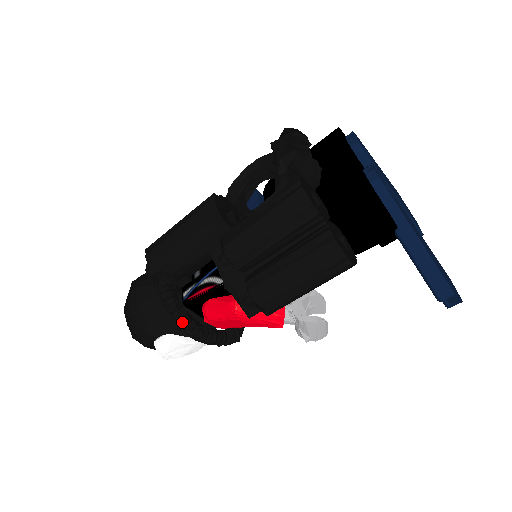
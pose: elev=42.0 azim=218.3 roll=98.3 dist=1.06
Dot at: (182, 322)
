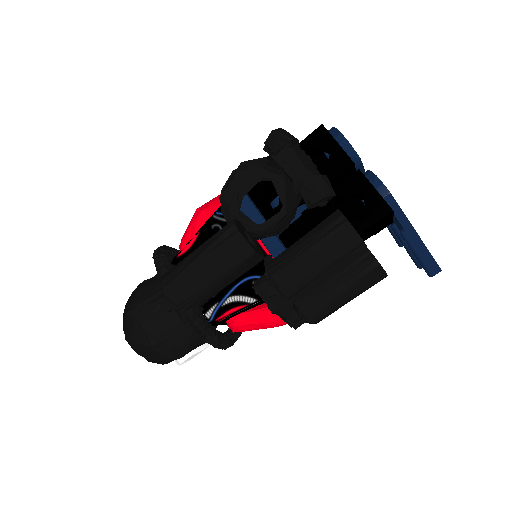
Dot at: (220, 344)
